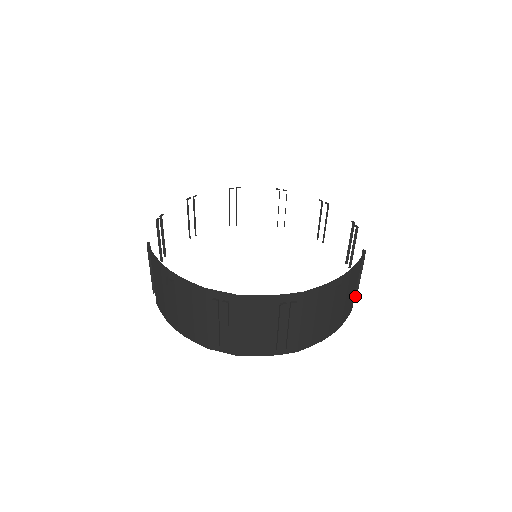
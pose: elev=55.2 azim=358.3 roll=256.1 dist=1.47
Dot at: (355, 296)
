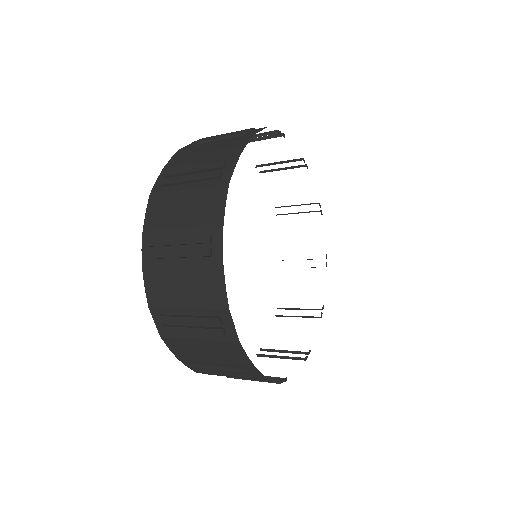
Dot at: occluded
